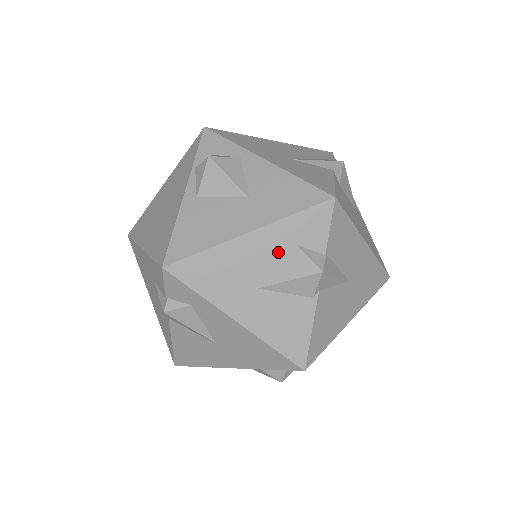
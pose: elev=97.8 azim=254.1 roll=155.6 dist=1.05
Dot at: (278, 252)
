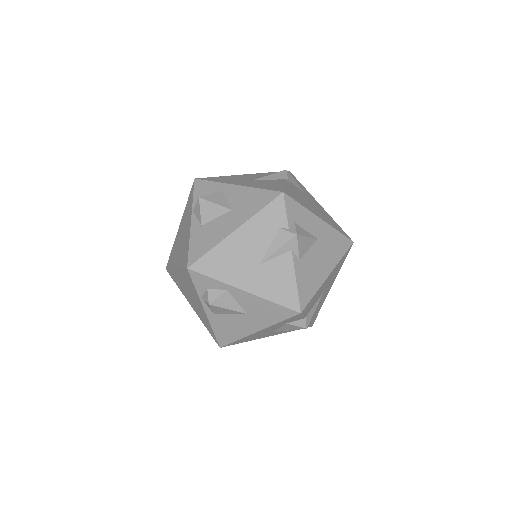
Dot at: (277, 327)
